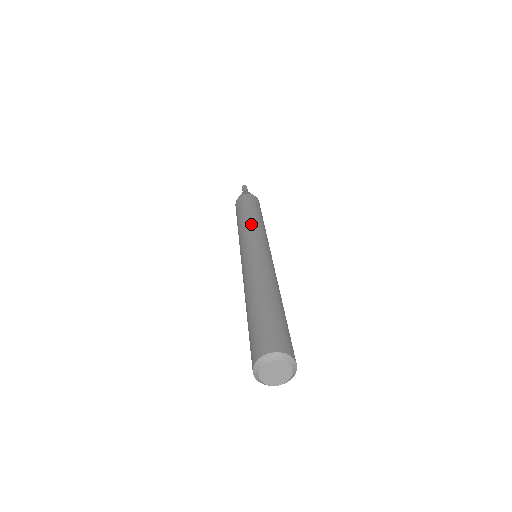
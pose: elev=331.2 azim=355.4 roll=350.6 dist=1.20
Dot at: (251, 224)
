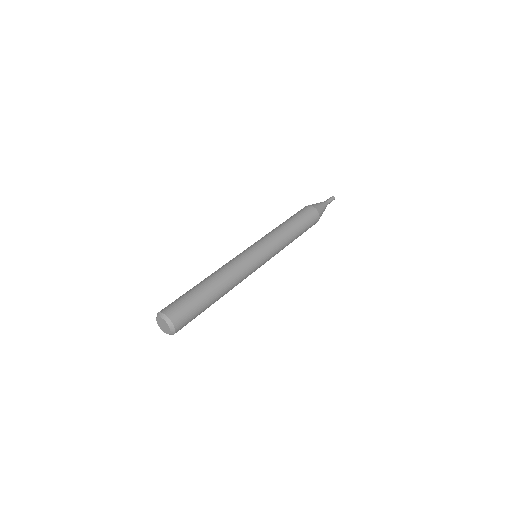
Dot at: (276, 233)
